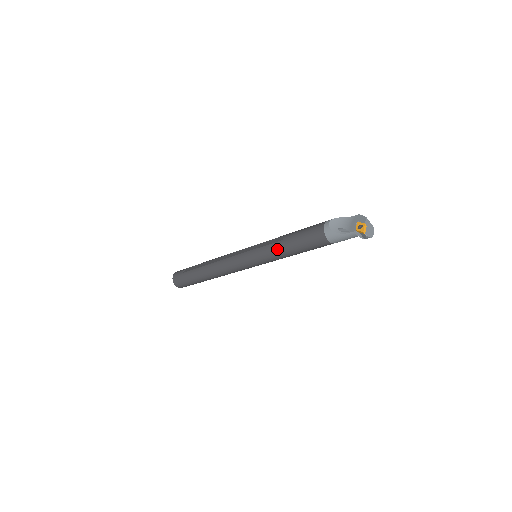
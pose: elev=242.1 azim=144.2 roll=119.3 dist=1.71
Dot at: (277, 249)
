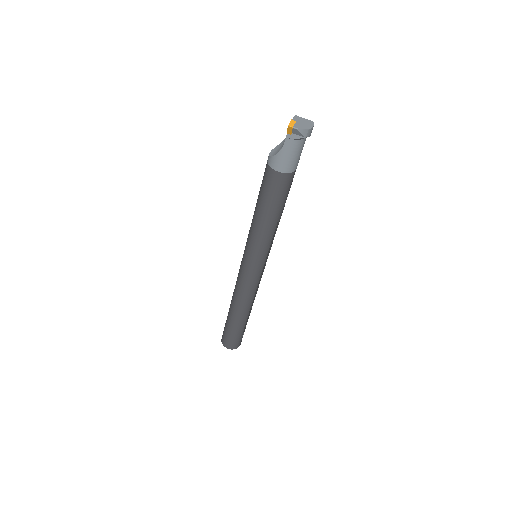
Dot at: (254, 226)
